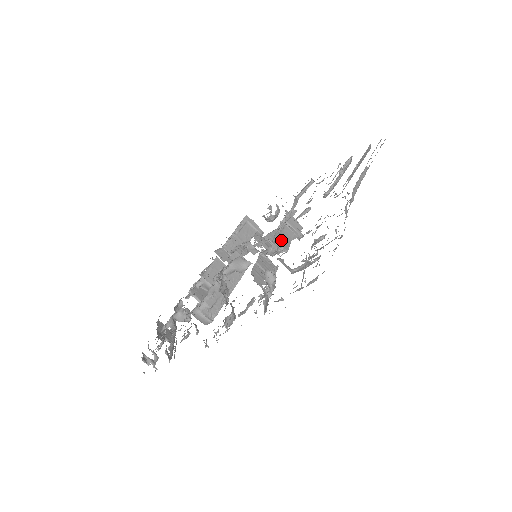
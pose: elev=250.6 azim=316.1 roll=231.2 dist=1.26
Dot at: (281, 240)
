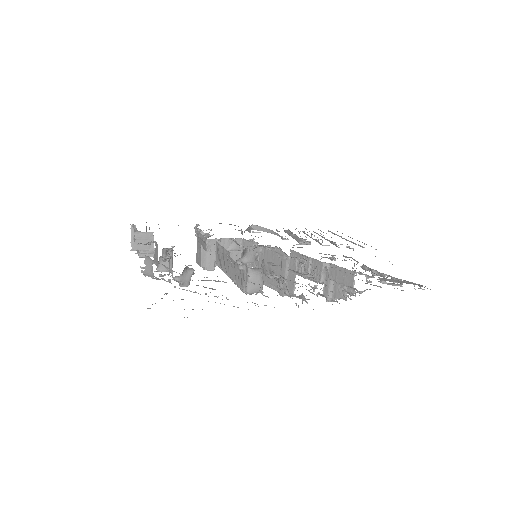
Dot at: occluded
